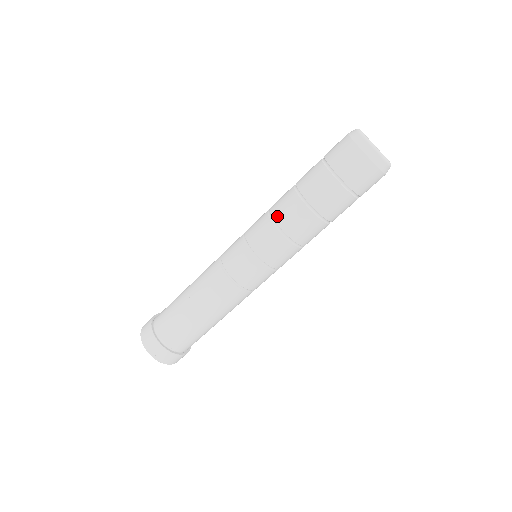
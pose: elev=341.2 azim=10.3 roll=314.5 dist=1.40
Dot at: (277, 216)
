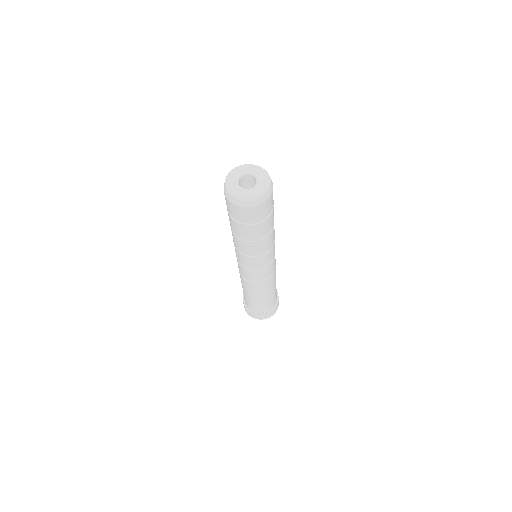
Dot at: occluded
